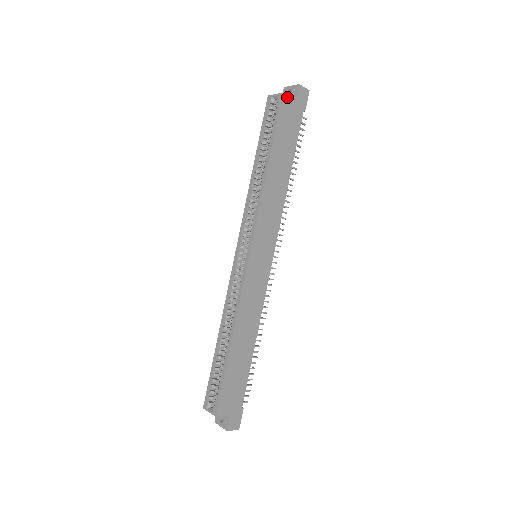
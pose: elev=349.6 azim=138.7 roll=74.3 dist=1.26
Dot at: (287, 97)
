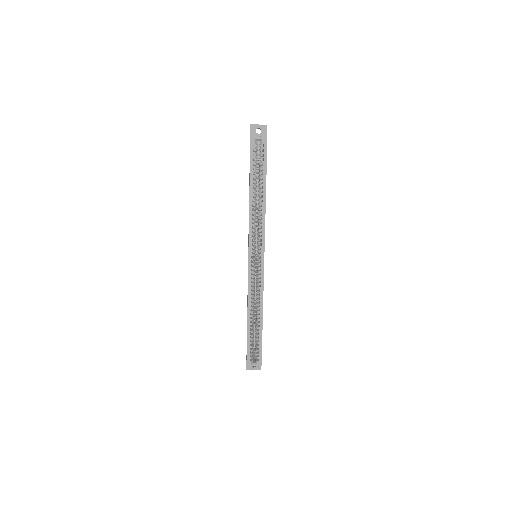
Dot at: occluded
